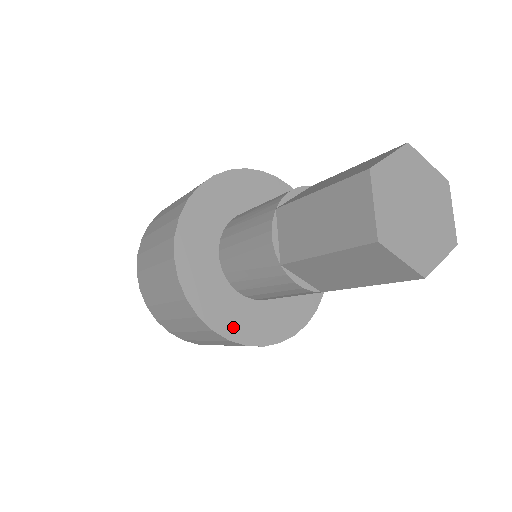
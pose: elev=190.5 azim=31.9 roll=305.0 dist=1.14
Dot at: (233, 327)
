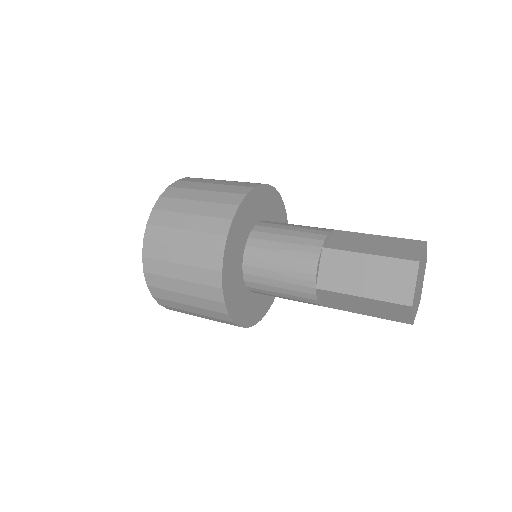
Dot at: (266, 305)
